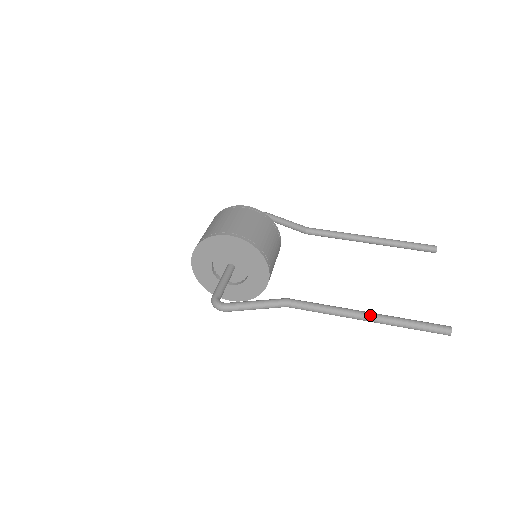
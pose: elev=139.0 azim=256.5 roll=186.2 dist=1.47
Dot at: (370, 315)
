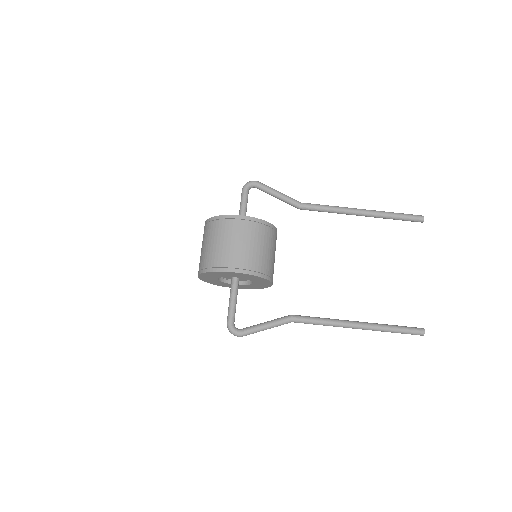
Dot at: (361, 327)
